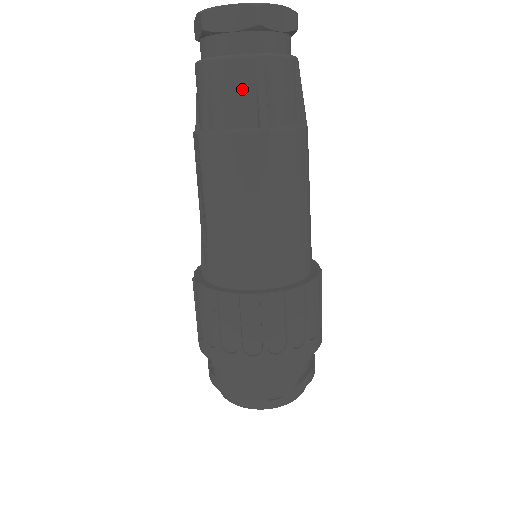
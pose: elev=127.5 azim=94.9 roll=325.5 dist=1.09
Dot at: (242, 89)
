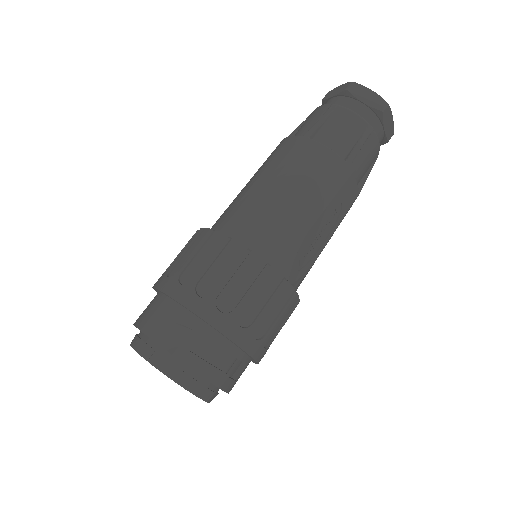
Dot at: (313, 119)
